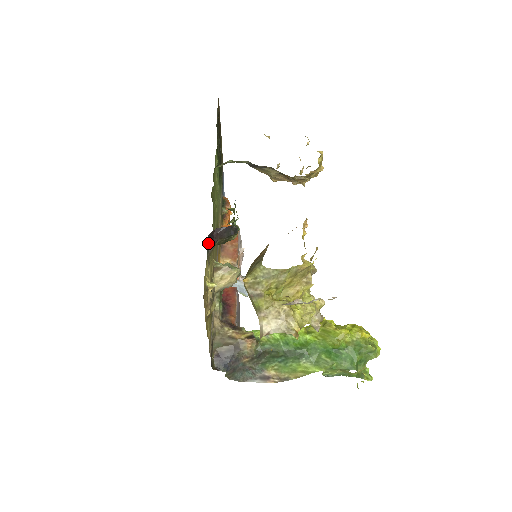
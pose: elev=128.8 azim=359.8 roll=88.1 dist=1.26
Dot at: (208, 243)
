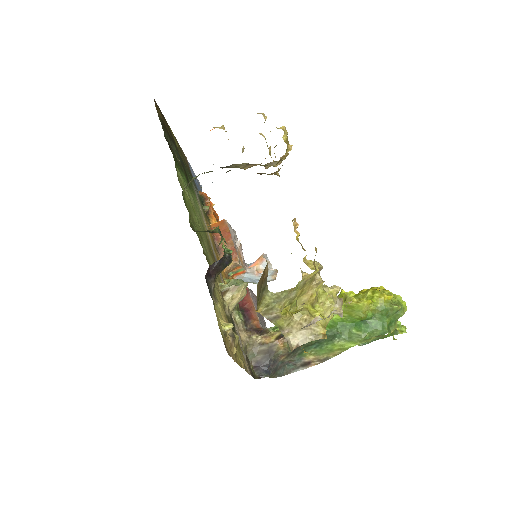
Dot at: (208, 284)
